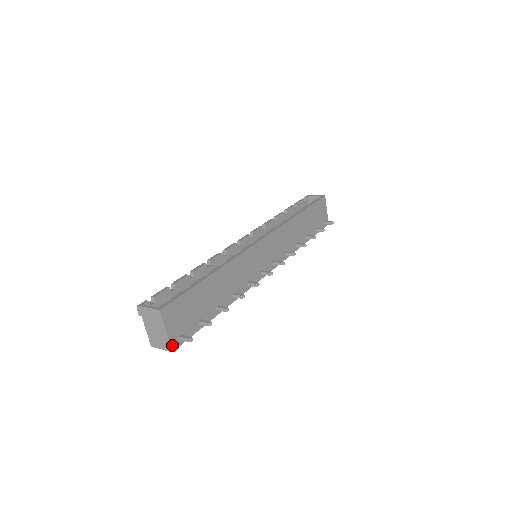
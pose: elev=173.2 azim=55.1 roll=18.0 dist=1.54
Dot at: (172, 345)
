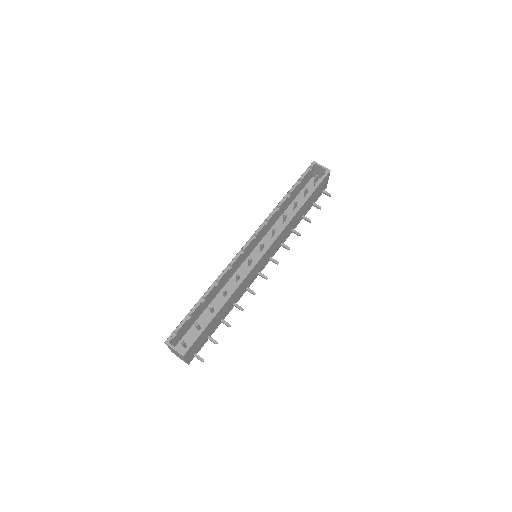
Dot at: (189, 362)
